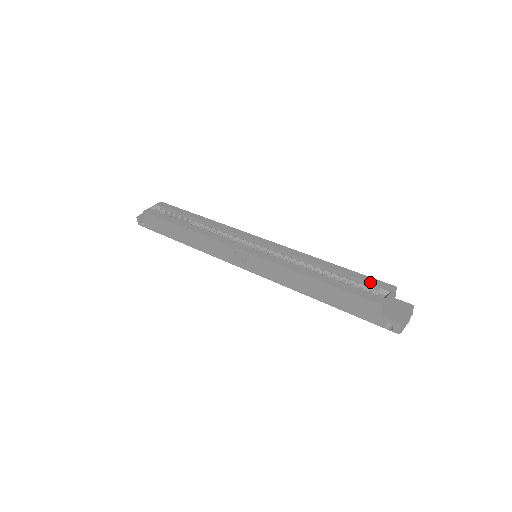
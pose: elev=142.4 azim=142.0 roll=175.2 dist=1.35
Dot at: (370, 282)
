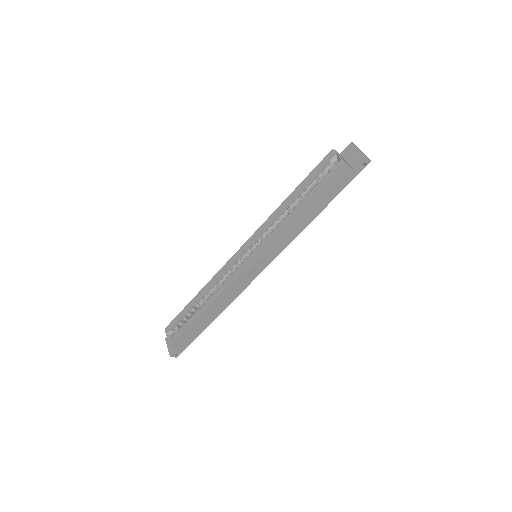
Dot at: (321, 168)
